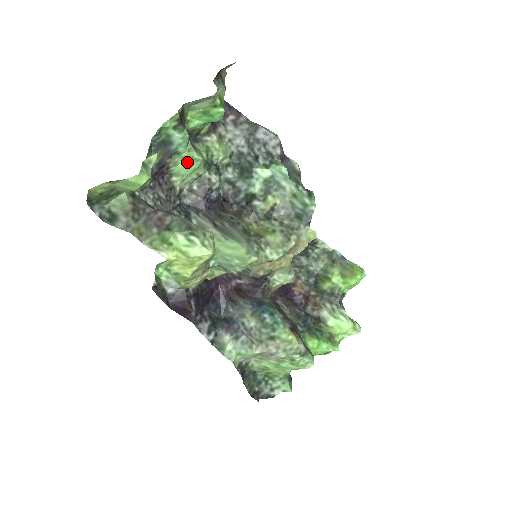
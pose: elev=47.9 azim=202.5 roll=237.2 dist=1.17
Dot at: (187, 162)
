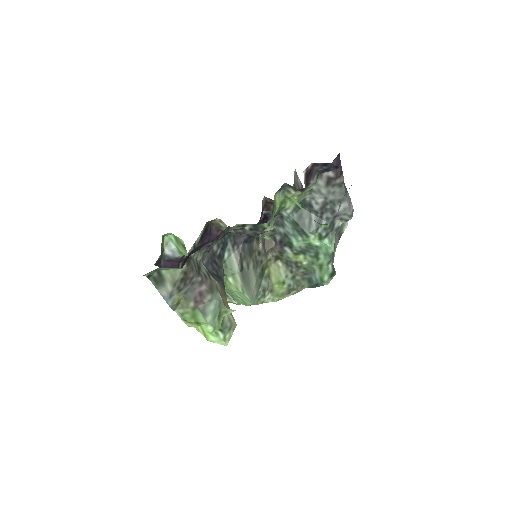
Dot at: occluded
